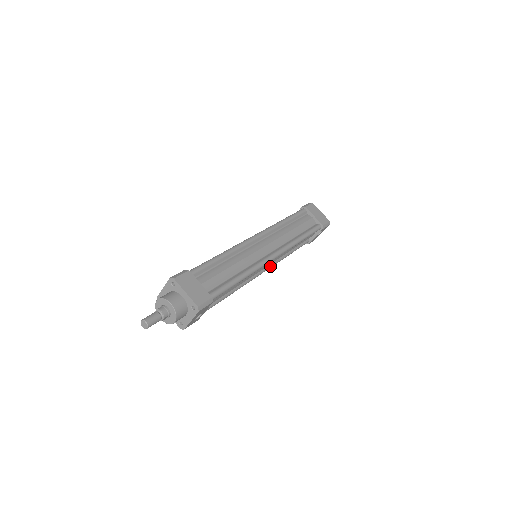
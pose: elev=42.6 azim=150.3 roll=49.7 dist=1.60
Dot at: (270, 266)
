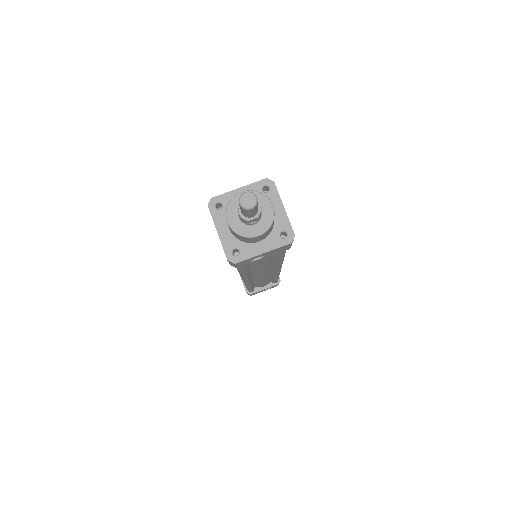
Dot at: (250, 281)
